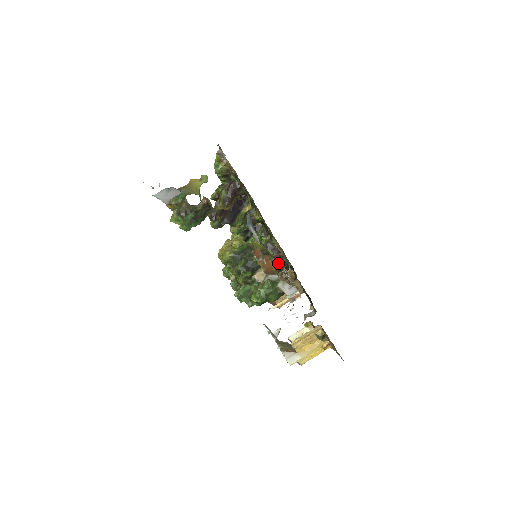
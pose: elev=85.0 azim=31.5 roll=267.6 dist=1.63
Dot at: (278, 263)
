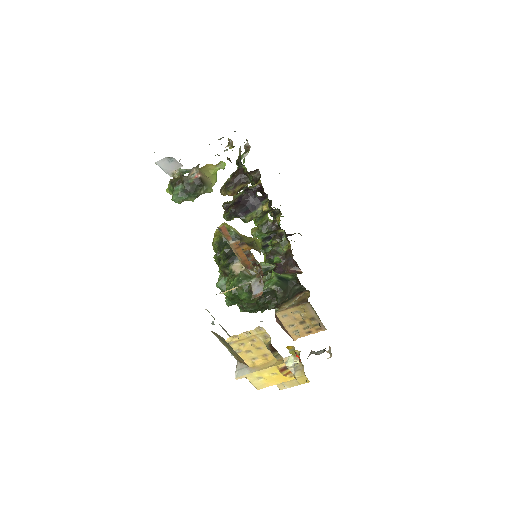
Dot at: (249, 251)
